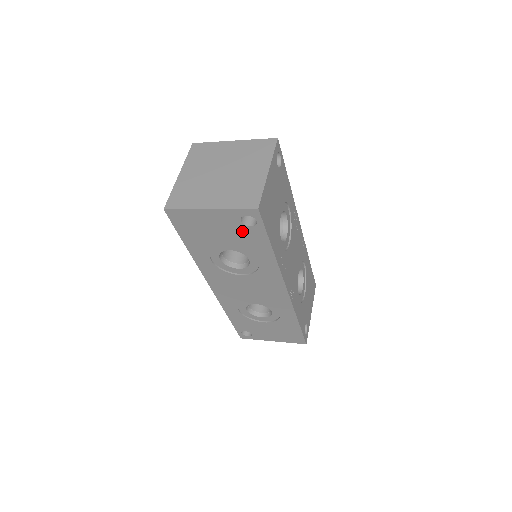
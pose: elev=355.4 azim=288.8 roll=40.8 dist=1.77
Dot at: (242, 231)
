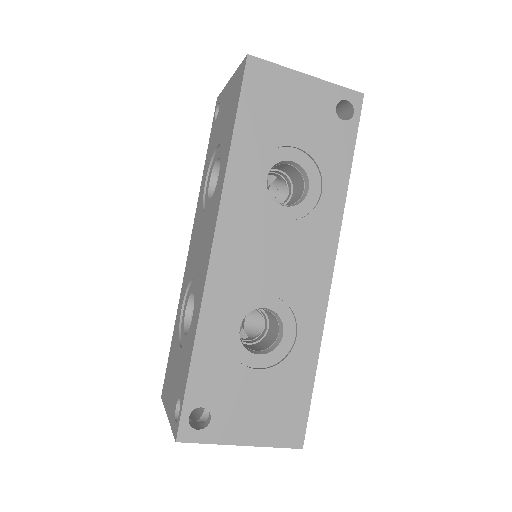
Dot at: (329, 125)
